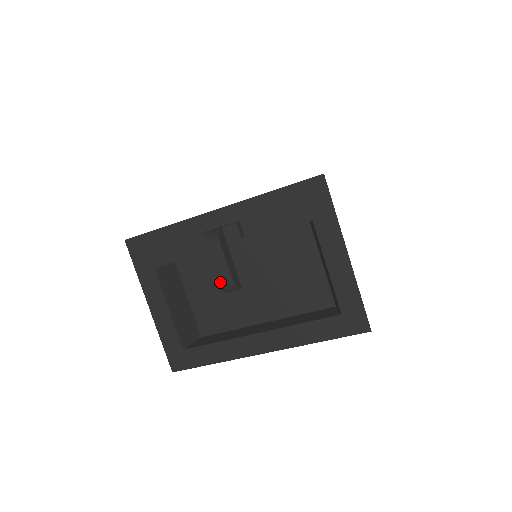
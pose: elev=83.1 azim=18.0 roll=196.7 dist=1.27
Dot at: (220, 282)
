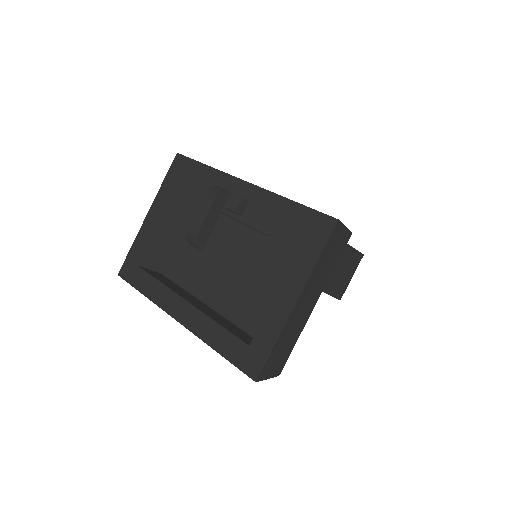
Dot at: (189, 229)
